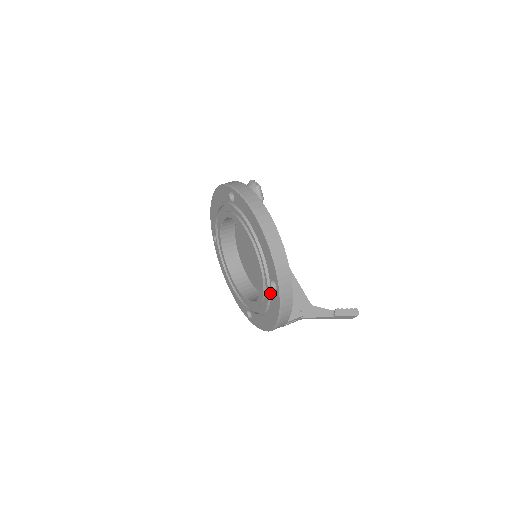
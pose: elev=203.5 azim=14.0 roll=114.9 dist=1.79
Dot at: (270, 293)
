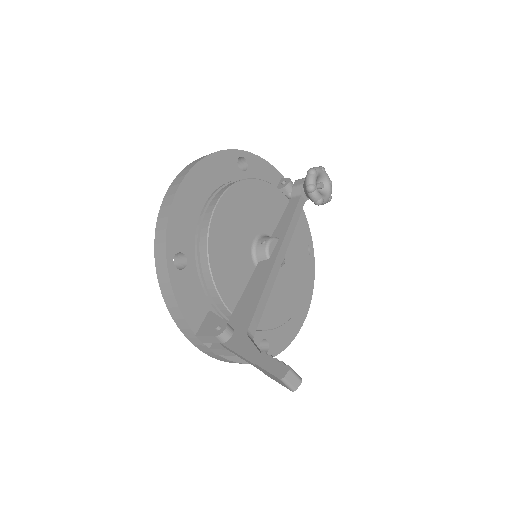
Dot at: occluded
